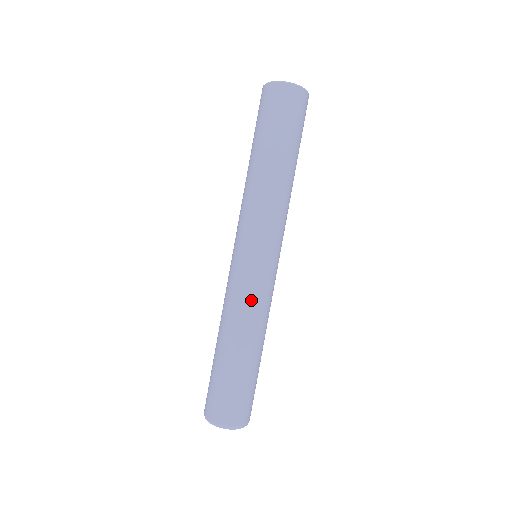
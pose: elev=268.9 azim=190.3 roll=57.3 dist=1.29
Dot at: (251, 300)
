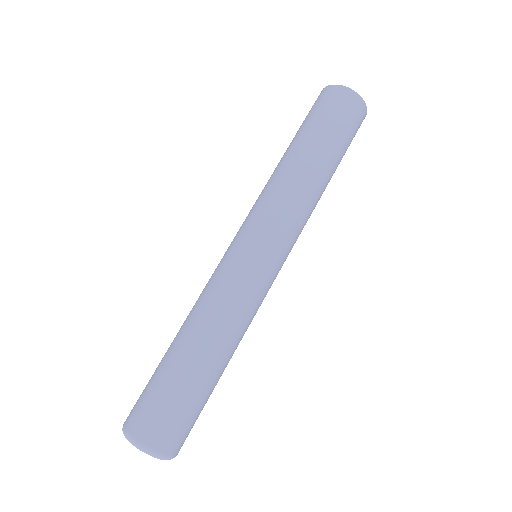
Dot at: (210, 285)
